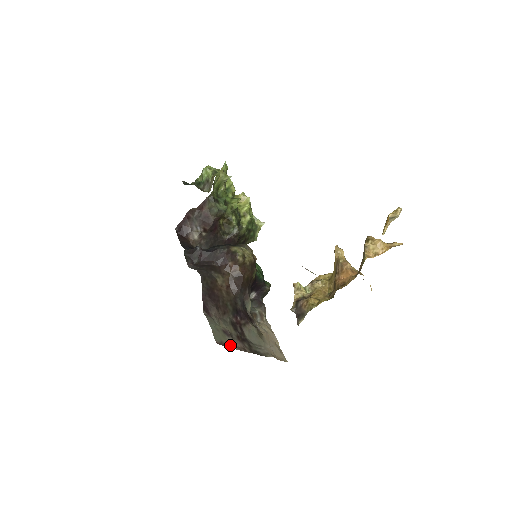
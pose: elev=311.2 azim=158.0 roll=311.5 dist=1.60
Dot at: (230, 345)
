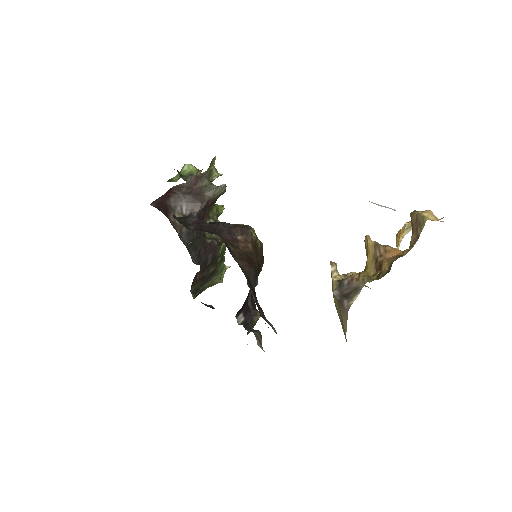
Dot at: occluded
